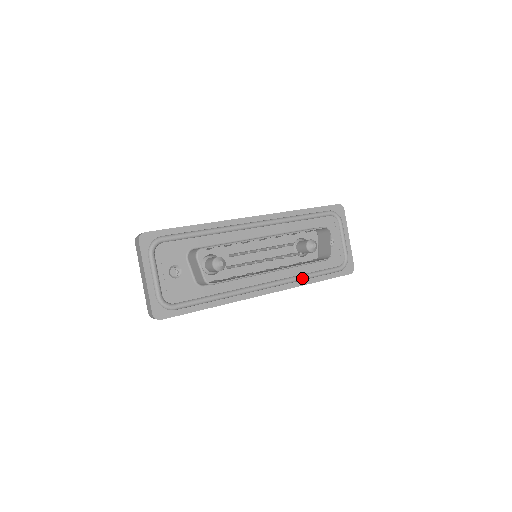
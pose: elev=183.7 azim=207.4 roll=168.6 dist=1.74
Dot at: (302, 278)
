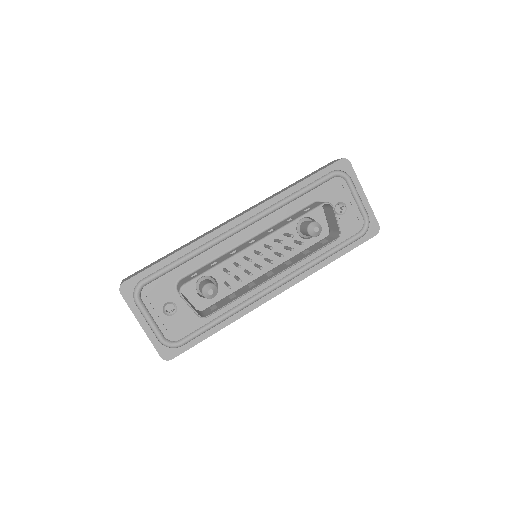
Dot at: (316, 263)
